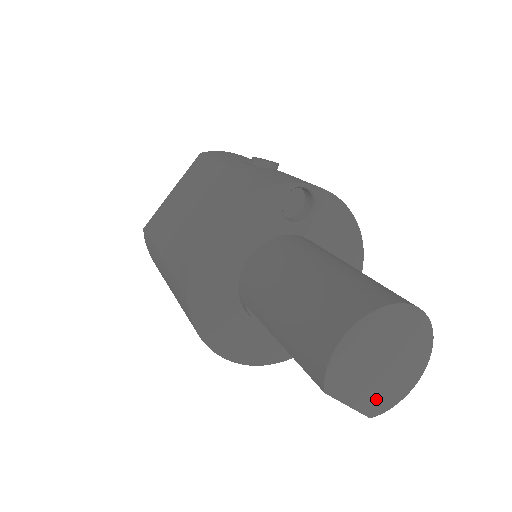
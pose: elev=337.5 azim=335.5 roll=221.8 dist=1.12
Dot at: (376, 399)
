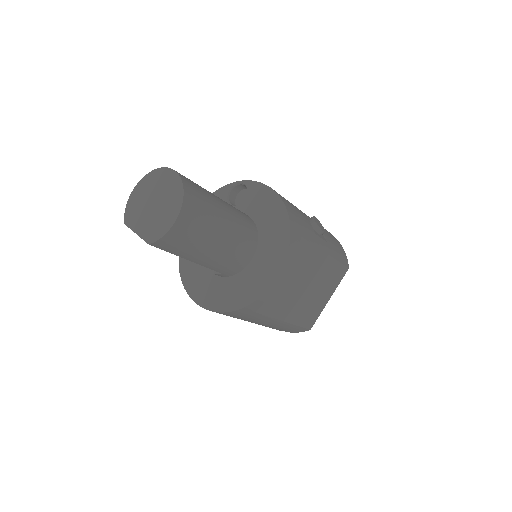
Dot at: (151, 230)
